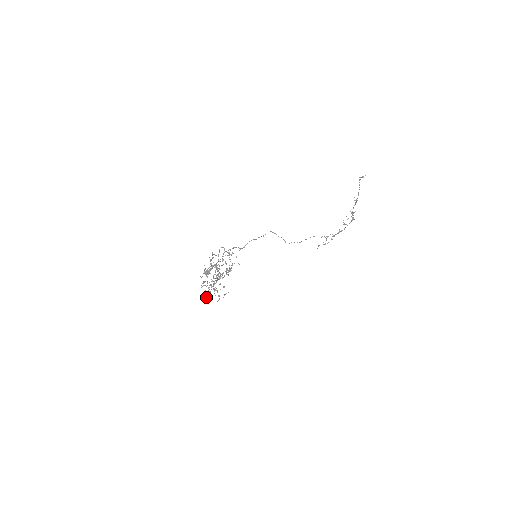
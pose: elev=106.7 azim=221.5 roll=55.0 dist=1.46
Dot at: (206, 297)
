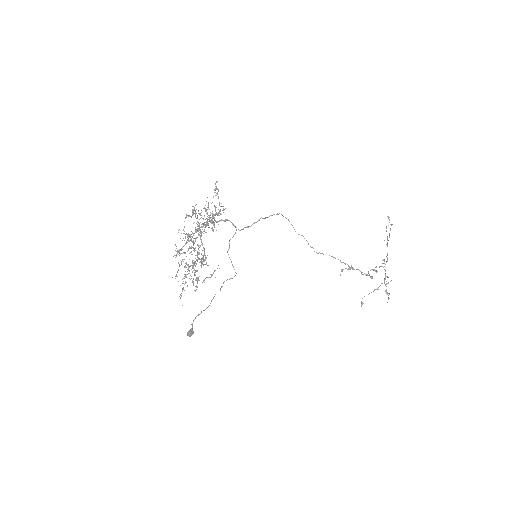
Dot at: (180, 297)
